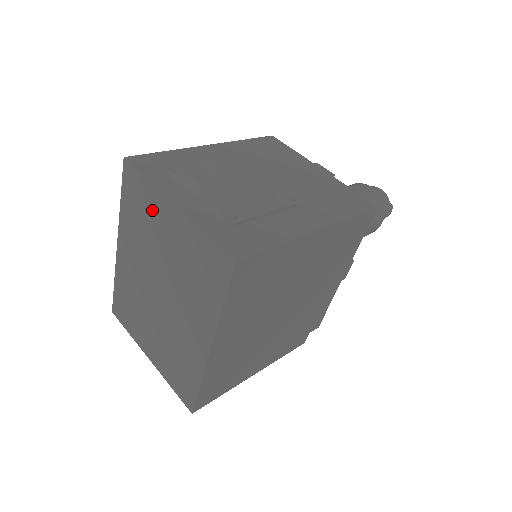
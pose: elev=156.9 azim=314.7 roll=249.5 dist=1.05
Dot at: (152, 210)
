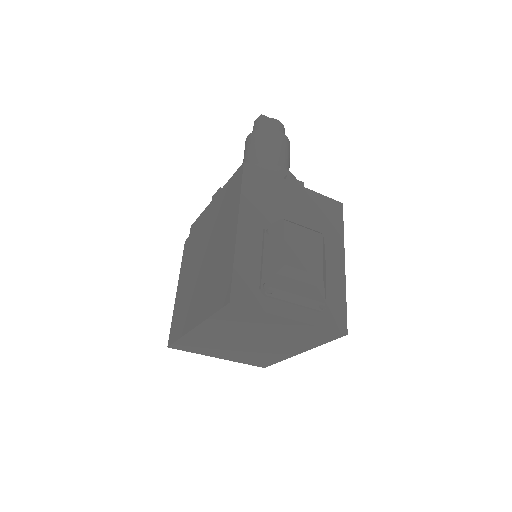
Dot at: (260, 320)
